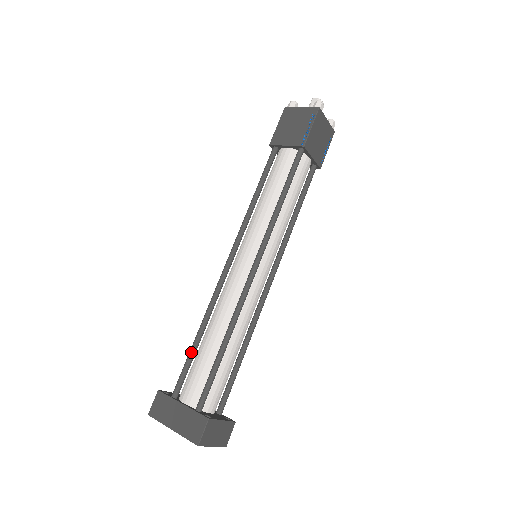
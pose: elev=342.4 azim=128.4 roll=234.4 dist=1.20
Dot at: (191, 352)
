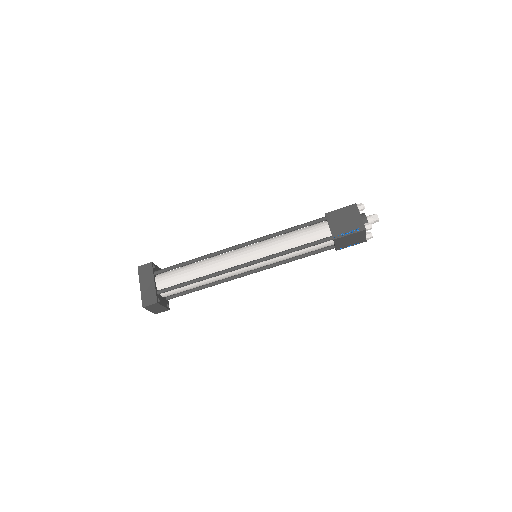
Dot at: (181, 264)
